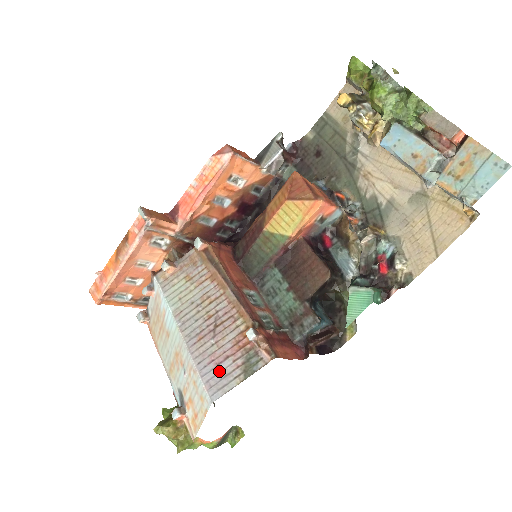
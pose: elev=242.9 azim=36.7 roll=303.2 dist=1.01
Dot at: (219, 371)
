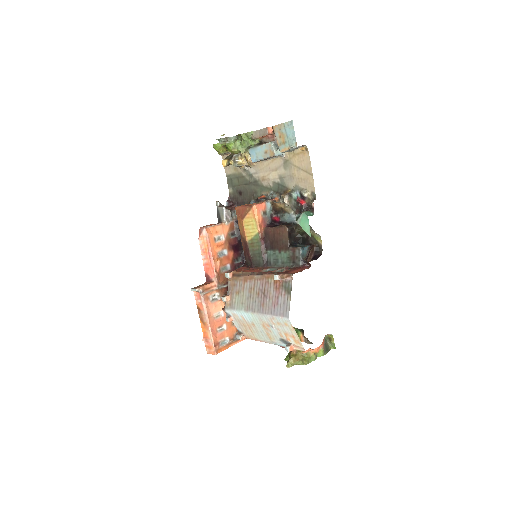
Dot at: (280, 305)
